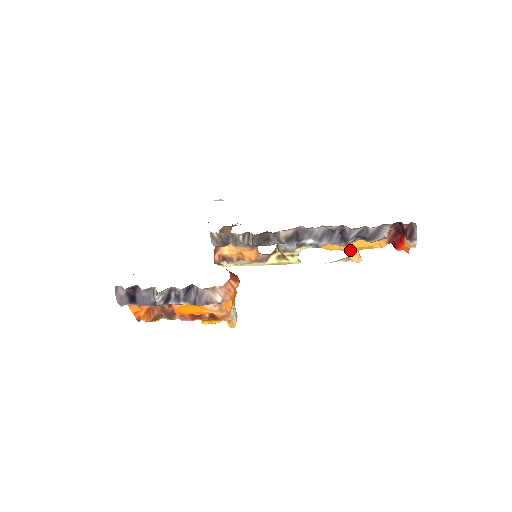
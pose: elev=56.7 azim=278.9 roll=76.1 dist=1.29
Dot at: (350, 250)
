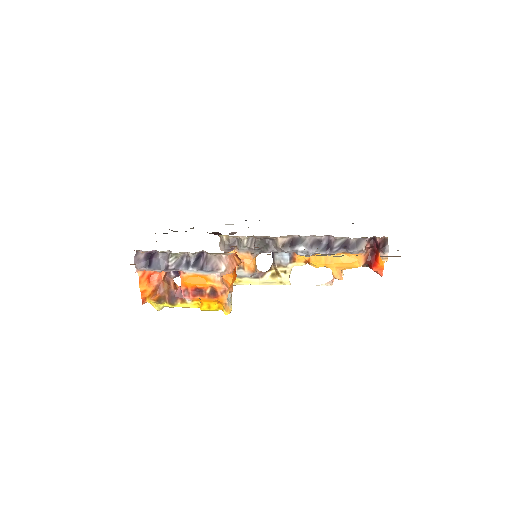
Dot at: (334, 267)
